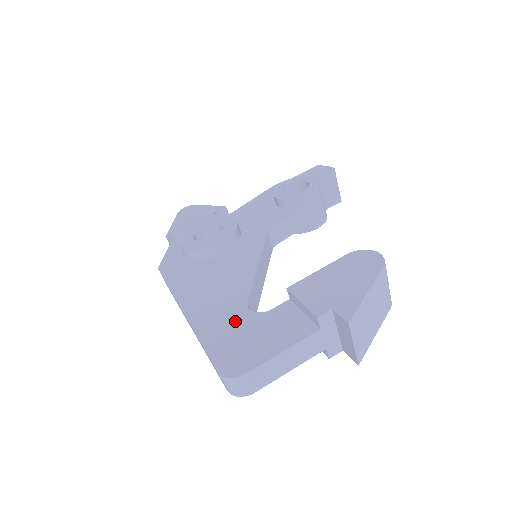
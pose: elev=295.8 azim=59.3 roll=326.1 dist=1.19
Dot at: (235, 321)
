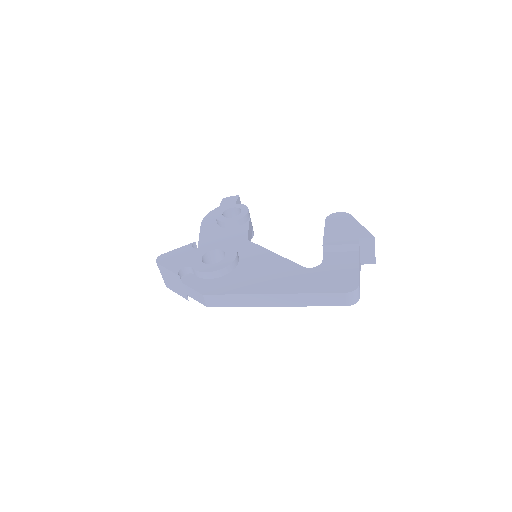
Dot at: (313, 275)
